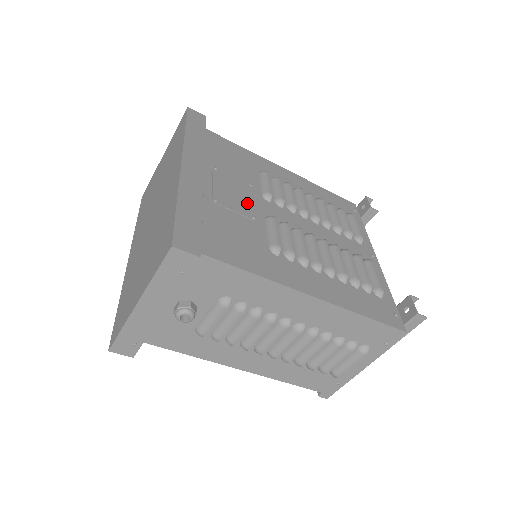
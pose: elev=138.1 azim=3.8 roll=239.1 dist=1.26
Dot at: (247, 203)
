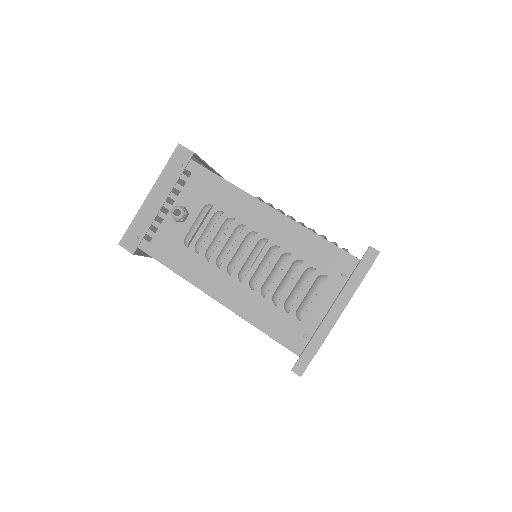
Dot at: occluded
